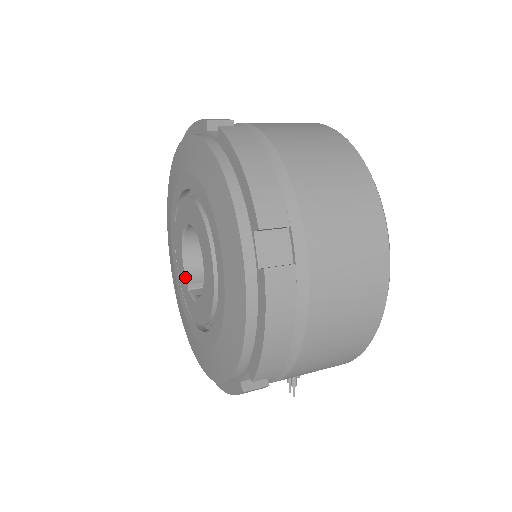
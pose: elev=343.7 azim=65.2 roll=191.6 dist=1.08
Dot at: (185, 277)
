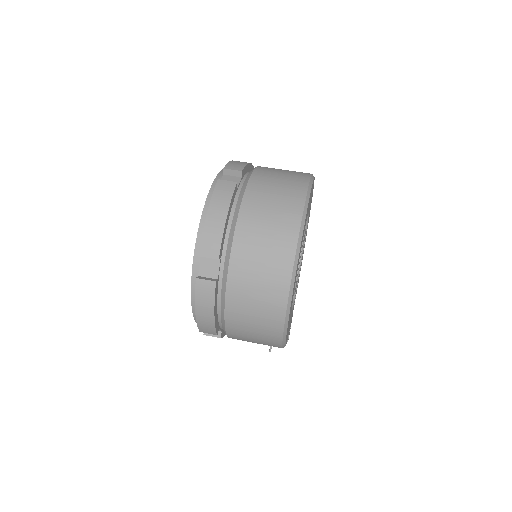
Dot at: occluded
